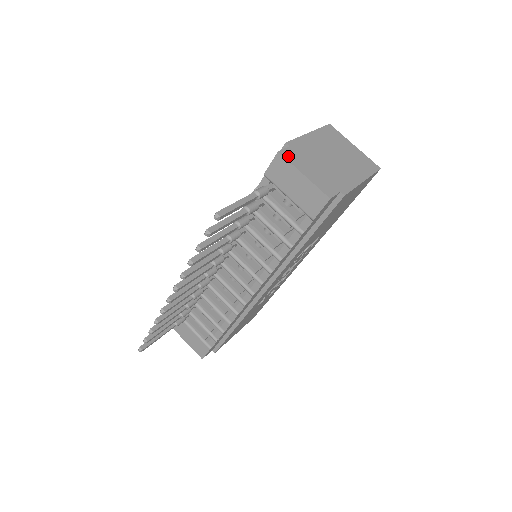
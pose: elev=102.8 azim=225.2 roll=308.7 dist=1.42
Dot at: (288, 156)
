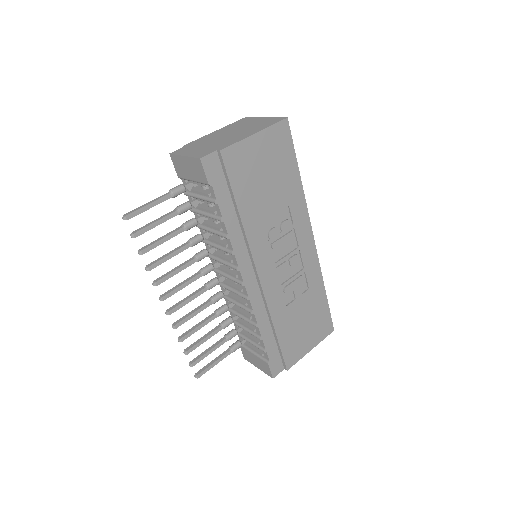
Dot at: (177, 152)
